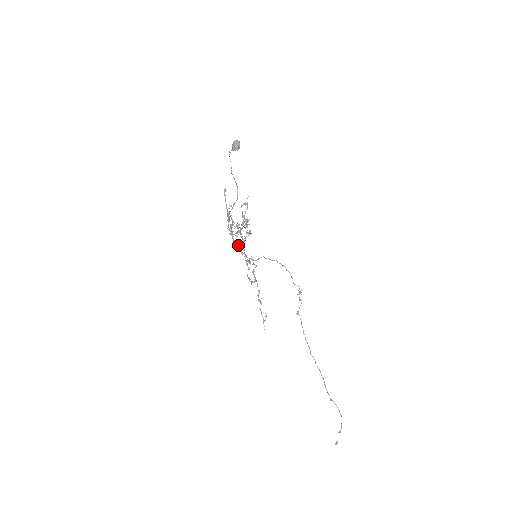
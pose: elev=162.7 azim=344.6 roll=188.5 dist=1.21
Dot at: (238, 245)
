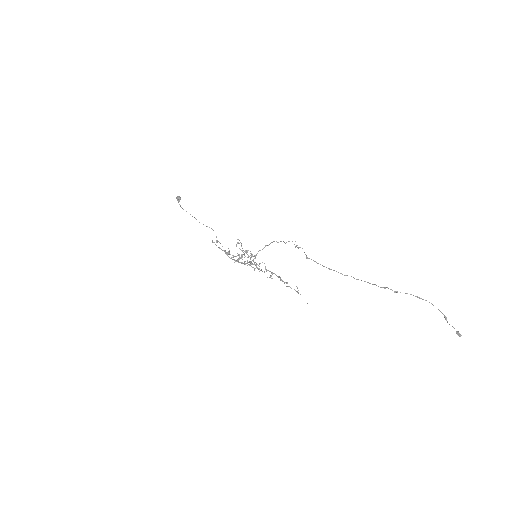
Dot at: occluded
